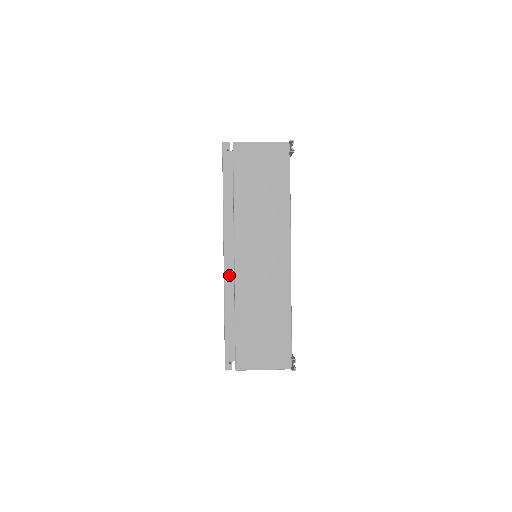
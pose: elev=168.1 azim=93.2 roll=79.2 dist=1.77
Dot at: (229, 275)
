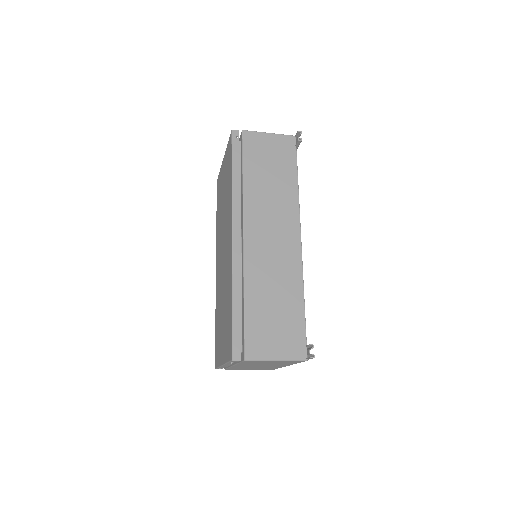
Dot at: (237, 254)
